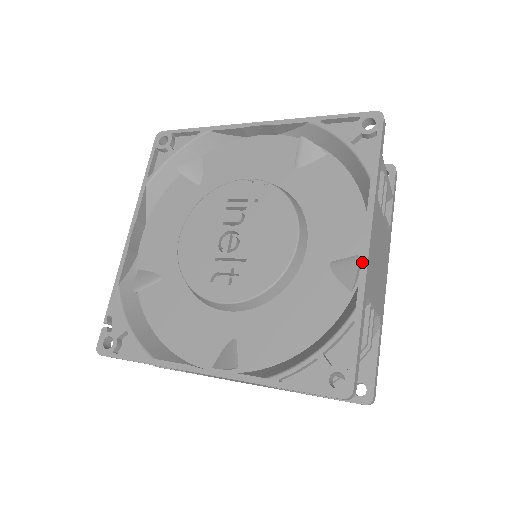
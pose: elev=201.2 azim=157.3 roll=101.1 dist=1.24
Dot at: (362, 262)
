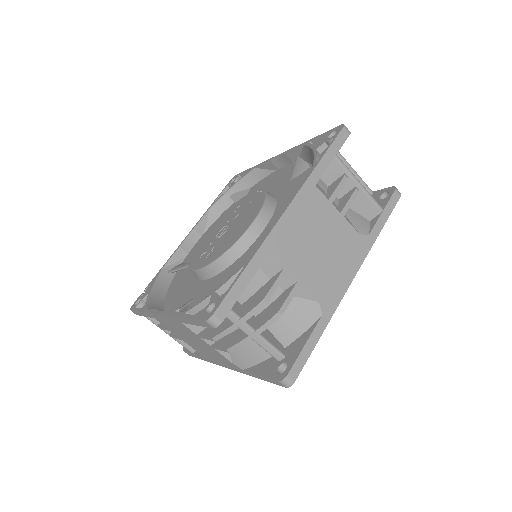
Dot at: (272, 225)
